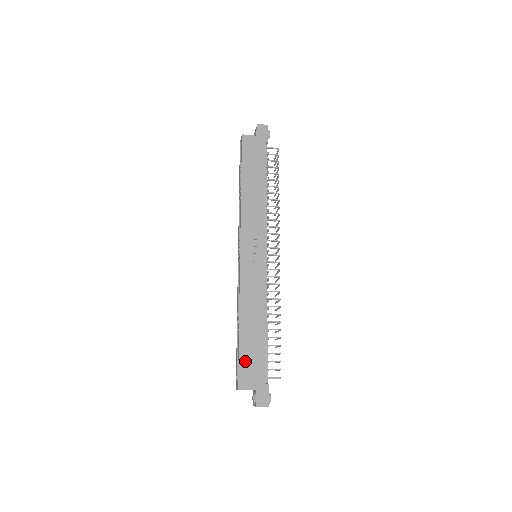
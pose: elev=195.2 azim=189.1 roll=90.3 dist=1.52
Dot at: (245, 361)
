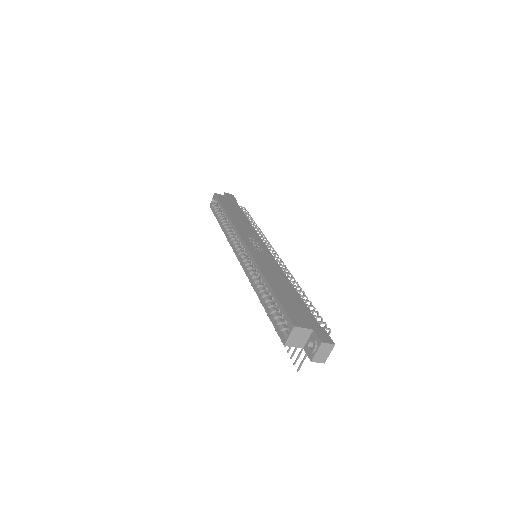
Dot at: (288, 306)
